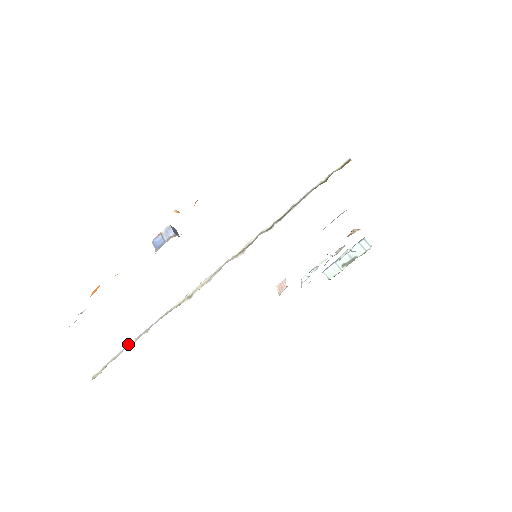
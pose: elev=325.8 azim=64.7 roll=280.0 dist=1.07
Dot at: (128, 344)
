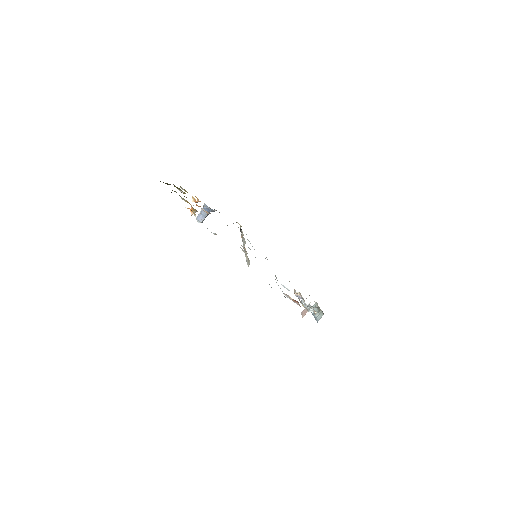
Dot at: occluded
